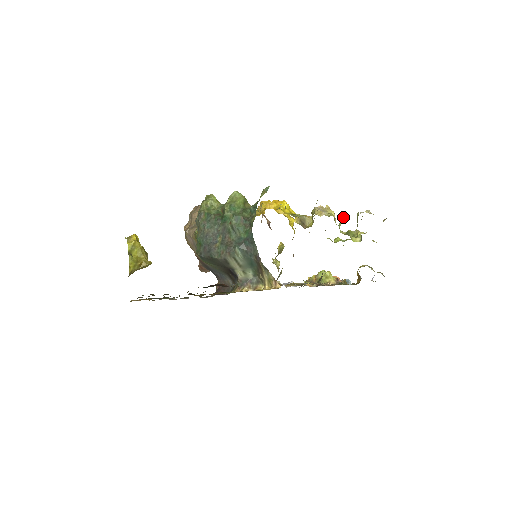
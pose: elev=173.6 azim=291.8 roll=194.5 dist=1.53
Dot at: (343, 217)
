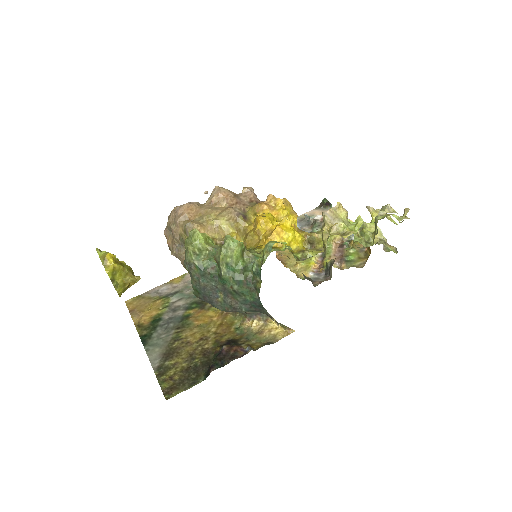
Dot at: (359, 227)
